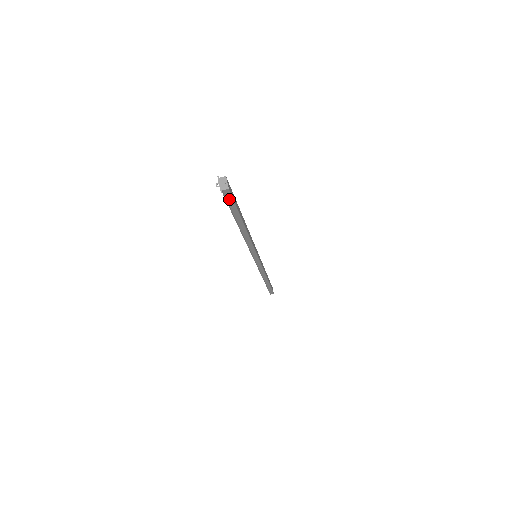
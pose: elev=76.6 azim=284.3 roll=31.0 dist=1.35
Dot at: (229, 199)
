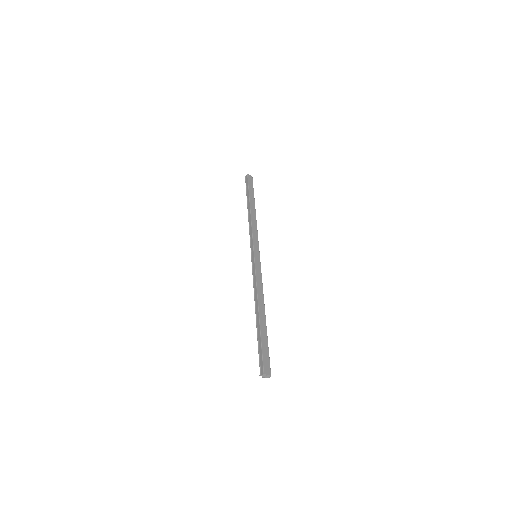
Dot at: (268, 363)
